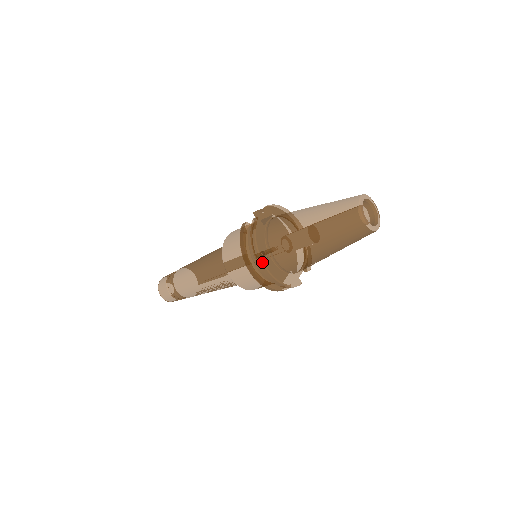
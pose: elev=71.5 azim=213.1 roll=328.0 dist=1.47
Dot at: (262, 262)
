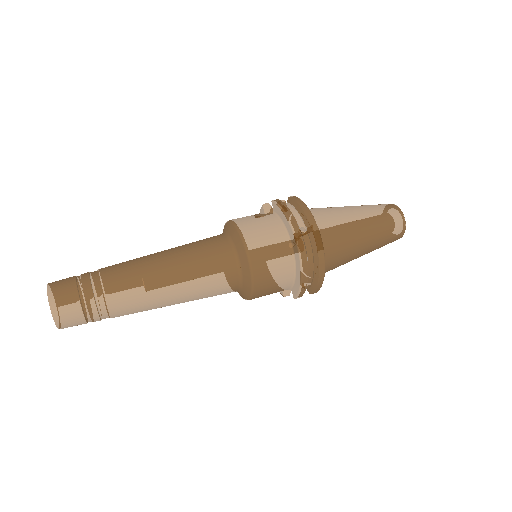
Dot at: (319, 233)
